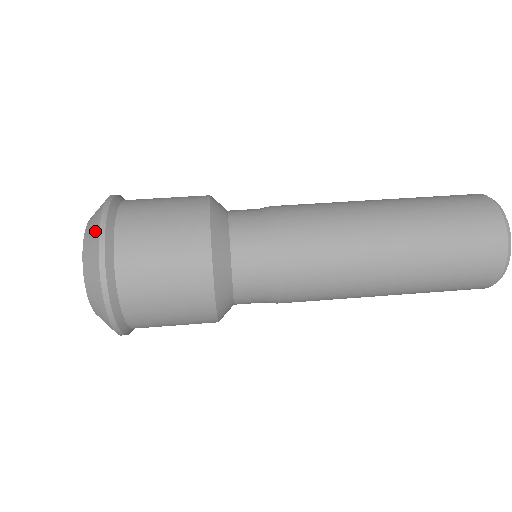
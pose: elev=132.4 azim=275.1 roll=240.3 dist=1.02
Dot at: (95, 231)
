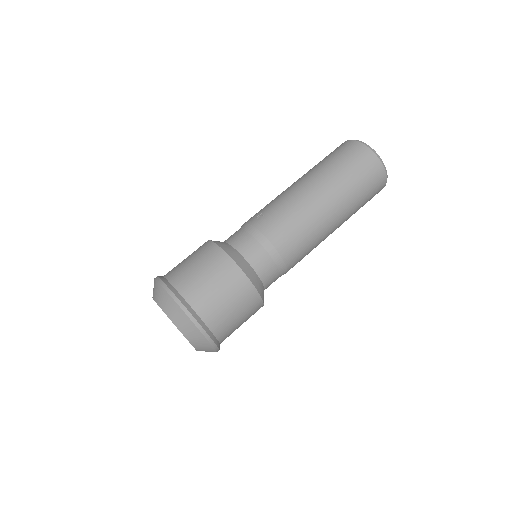
Dot at: (194, 330)
